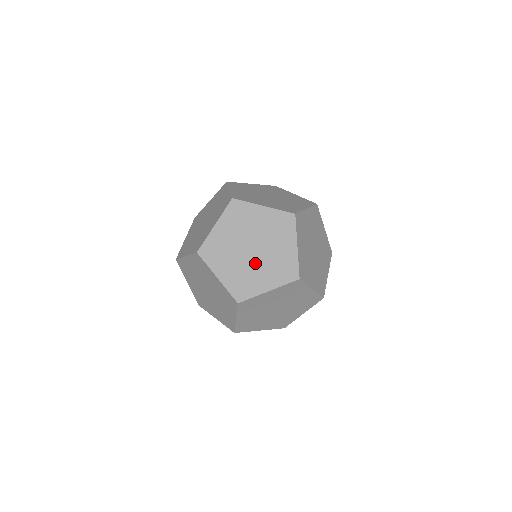
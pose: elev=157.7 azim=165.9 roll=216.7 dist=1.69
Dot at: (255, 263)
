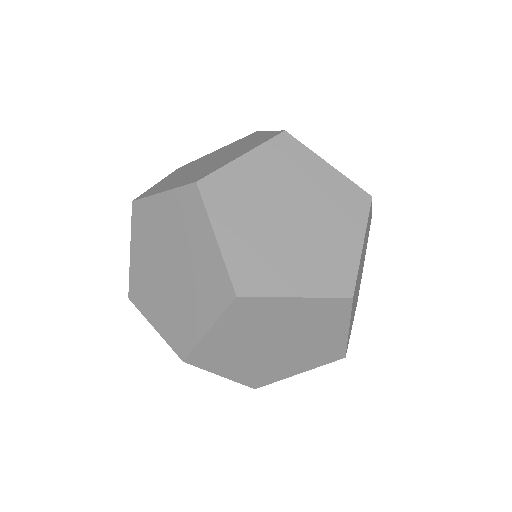
Dot at: (280, 356)
